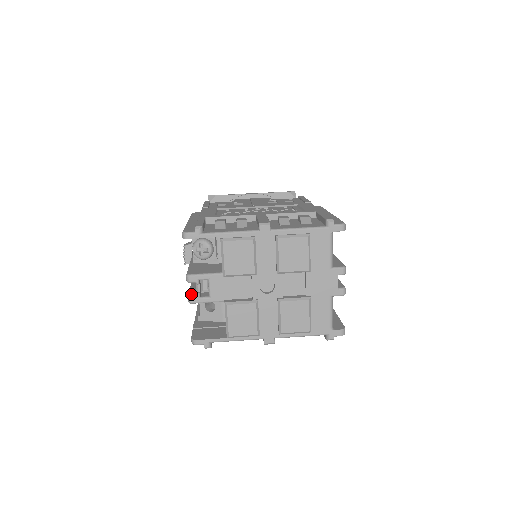
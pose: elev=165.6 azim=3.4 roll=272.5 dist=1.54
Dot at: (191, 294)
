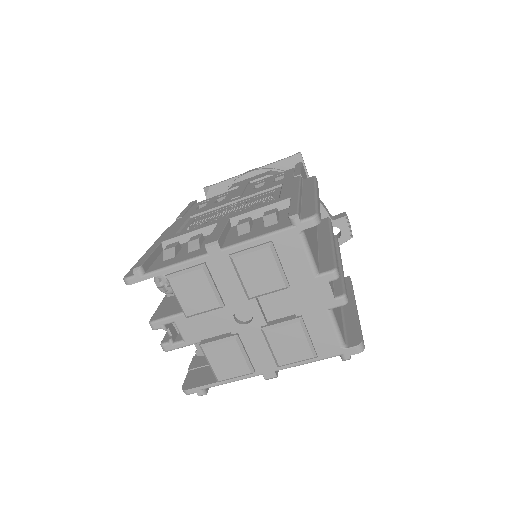
Dot at: (163, 341)
